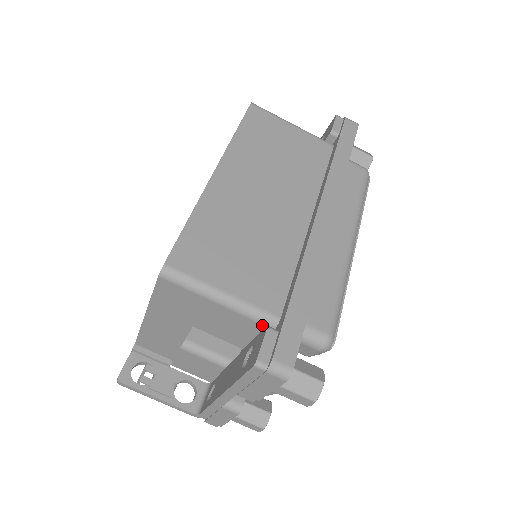
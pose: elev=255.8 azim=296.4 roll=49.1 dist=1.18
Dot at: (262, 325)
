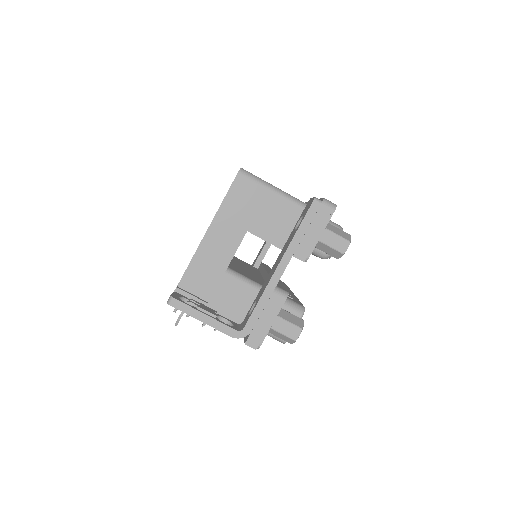
Dot at: (302, 209)
